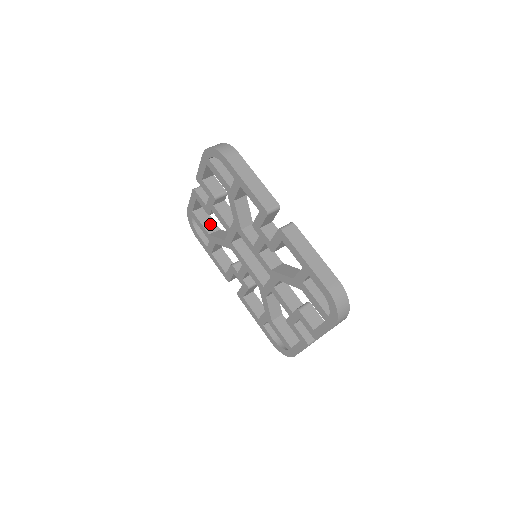
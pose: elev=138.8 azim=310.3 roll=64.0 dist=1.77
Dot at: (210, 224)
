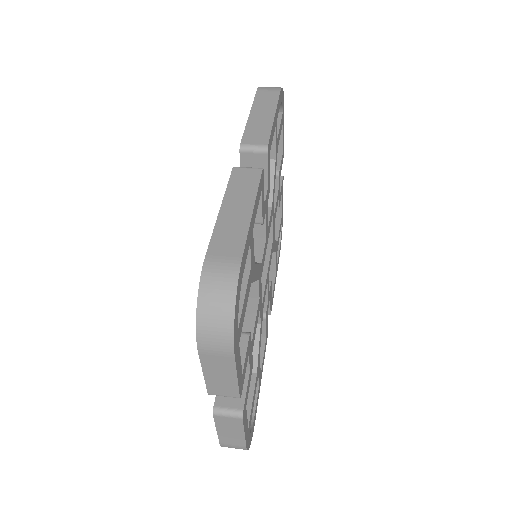
Dot at: occluded
